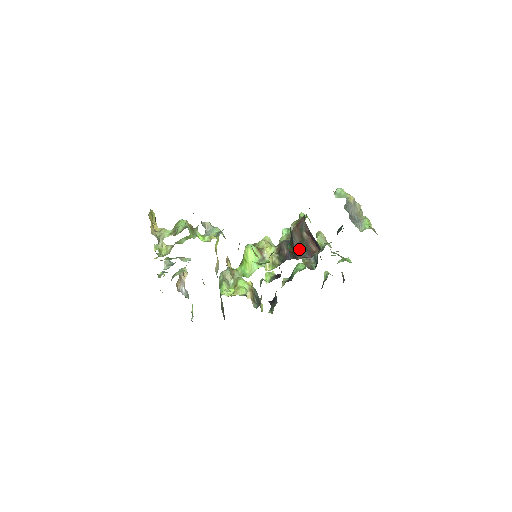
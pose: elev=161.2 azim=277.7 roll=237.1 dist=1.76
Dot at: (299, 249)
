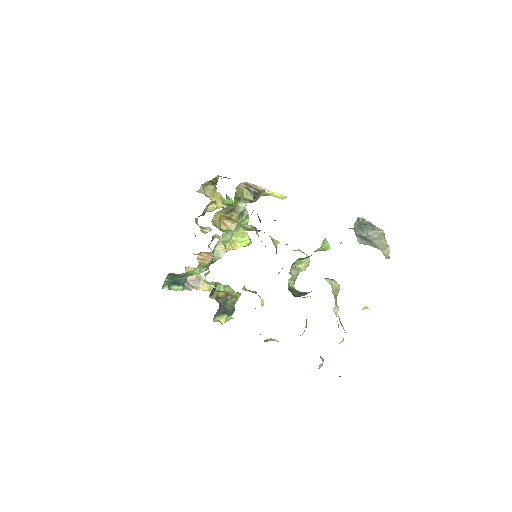
Dot at: occluded
